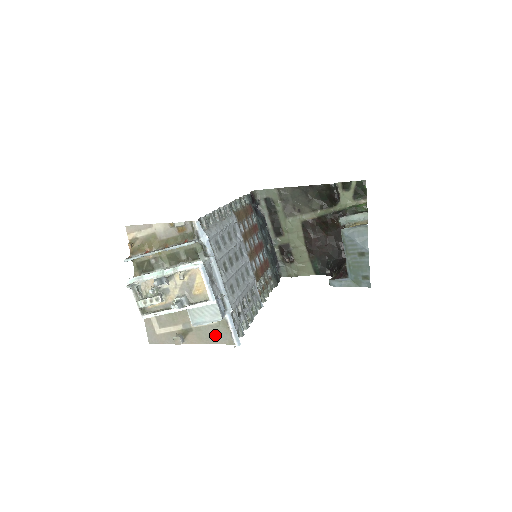
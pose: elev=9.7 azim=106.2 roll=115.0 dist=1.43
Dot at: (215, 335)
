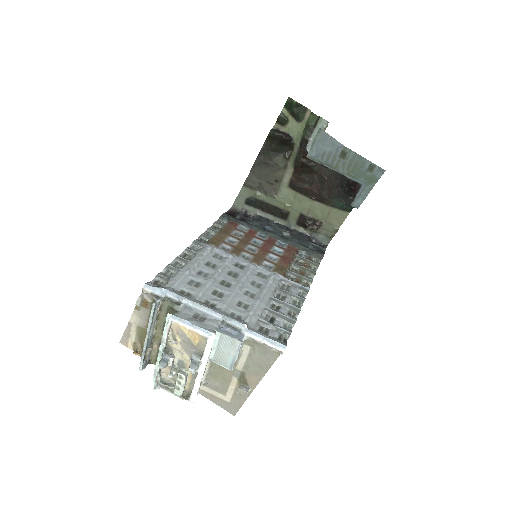
Dot at: (262, 359)
